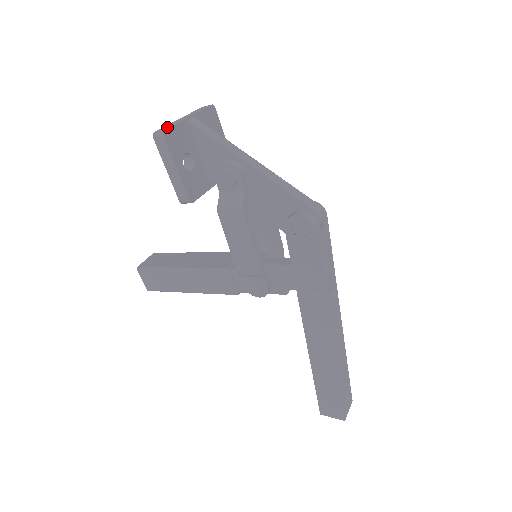
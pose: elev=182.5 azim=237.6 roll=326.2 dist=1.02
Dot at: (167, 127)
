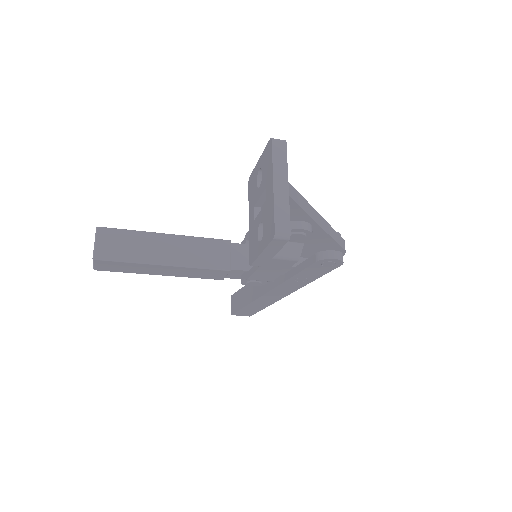
Dot at: (287, 223)
